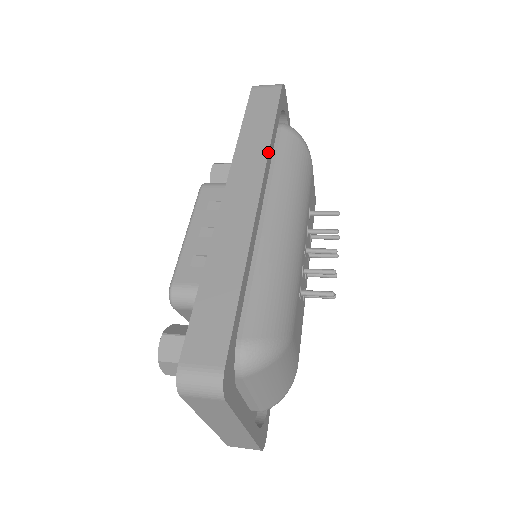
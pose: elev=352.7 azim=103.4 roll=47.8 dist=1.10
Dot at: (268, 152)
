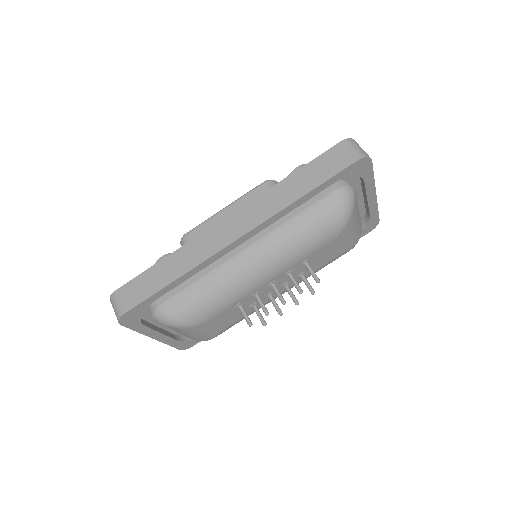
Dot at: (280, 211)
